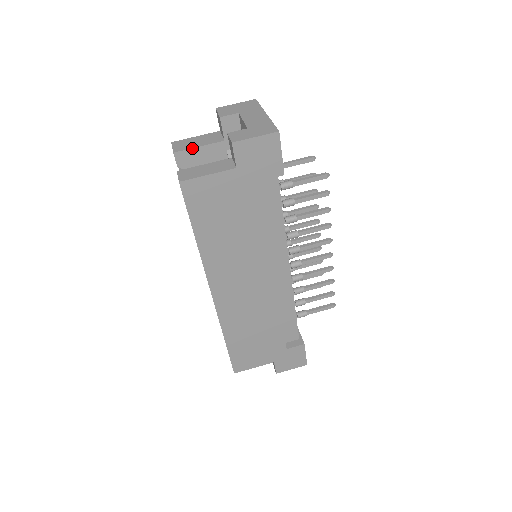
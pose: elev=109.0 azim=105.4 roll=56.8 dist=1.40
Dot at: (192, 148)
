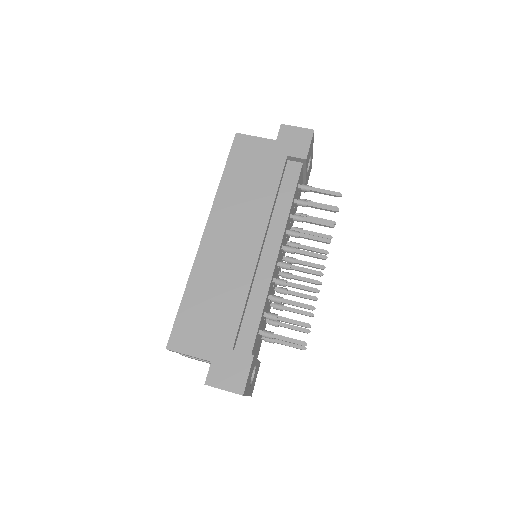
Dot at: occluded
